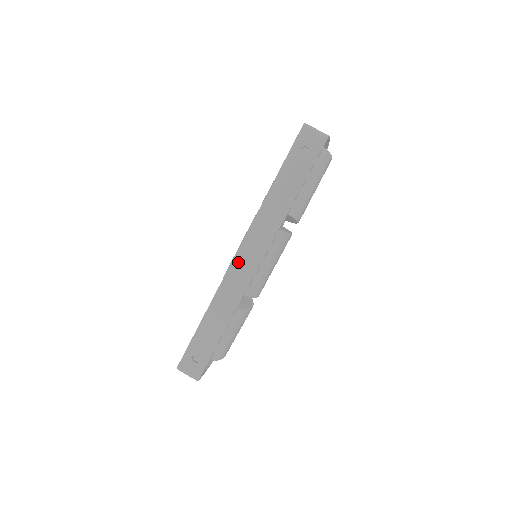
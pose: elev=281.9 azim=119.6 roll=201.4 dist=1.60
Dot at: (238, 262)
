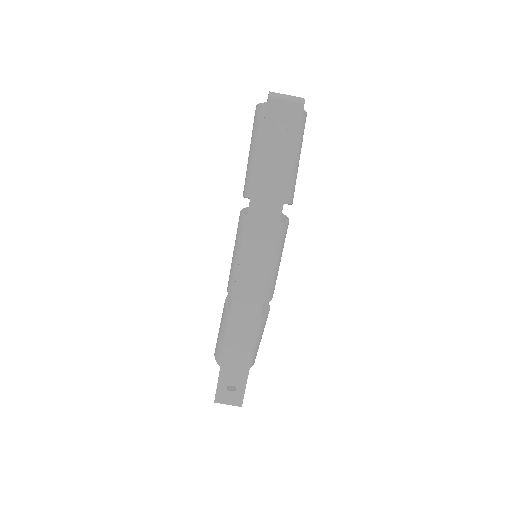
Dot at: (243, 279)
